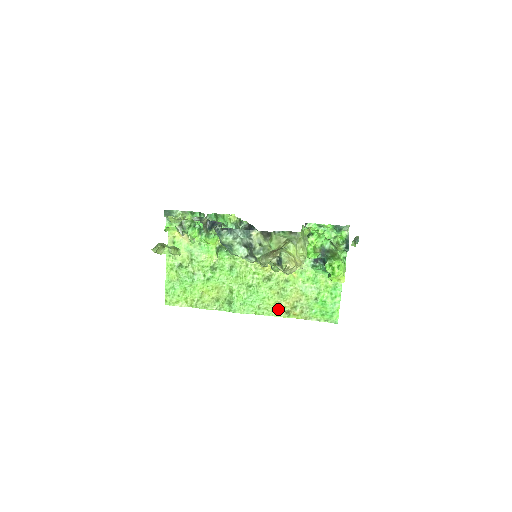
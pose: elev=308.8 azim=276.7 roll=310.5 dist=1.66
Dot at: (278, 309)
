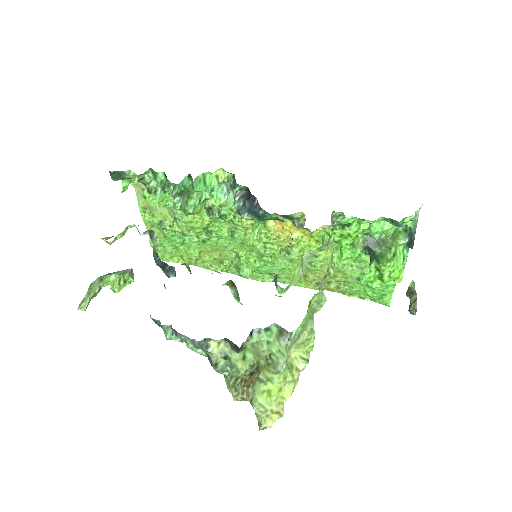
Dot at: (305, 280)
